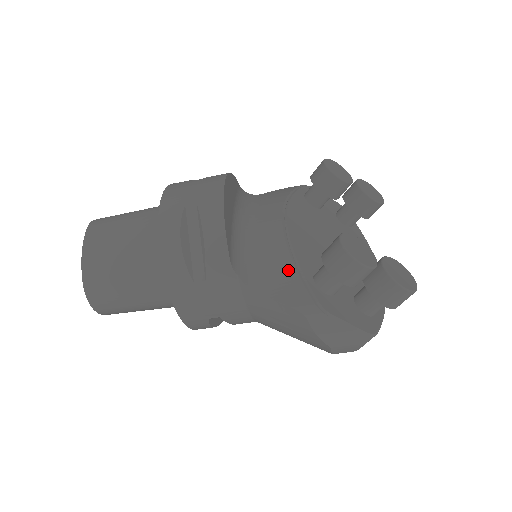
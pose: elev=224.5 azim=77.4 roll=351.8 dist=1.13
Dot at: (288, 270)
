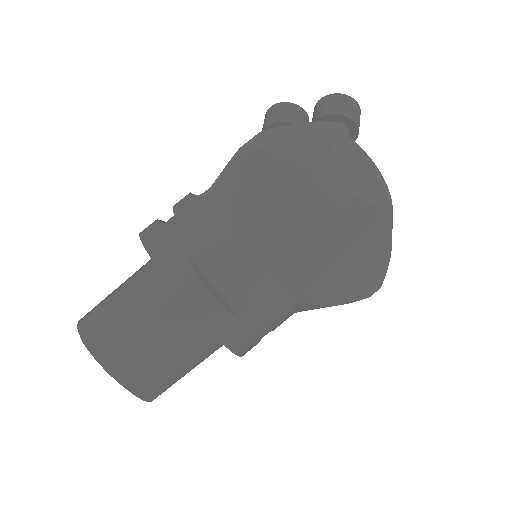
Dot at: occluded
